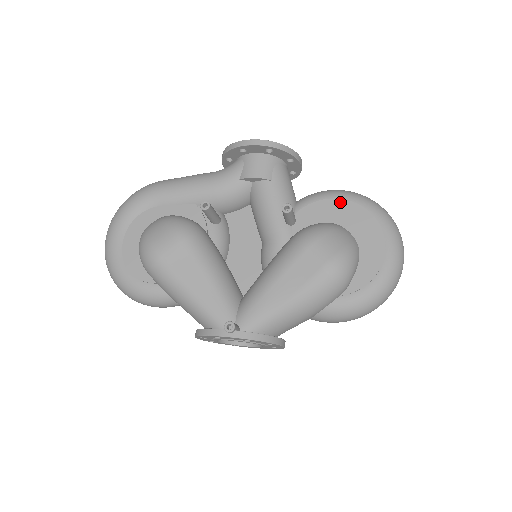
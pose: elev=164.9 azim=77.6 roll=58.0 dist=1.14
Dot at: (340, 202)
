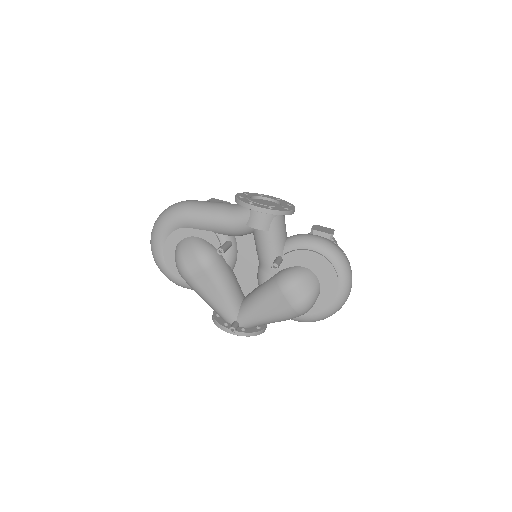
Dot at: (315, 254)
